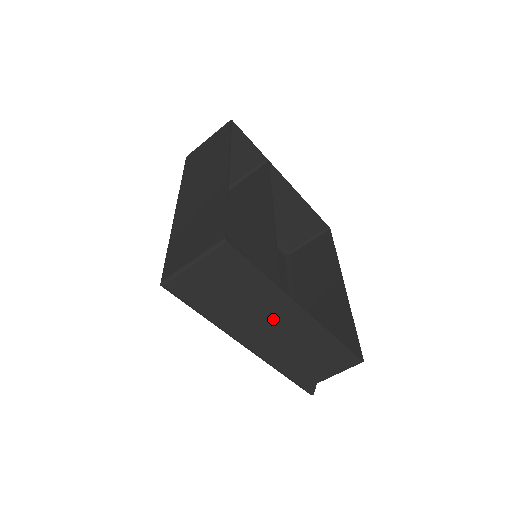
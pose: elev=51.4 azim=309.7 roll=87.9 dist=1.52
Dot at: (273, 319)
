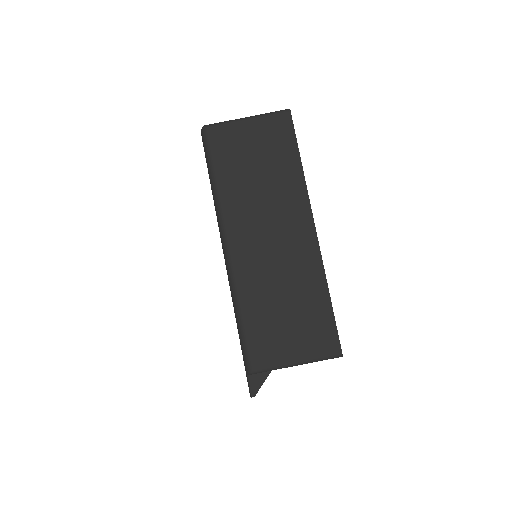
Dot at: (279, 225)
